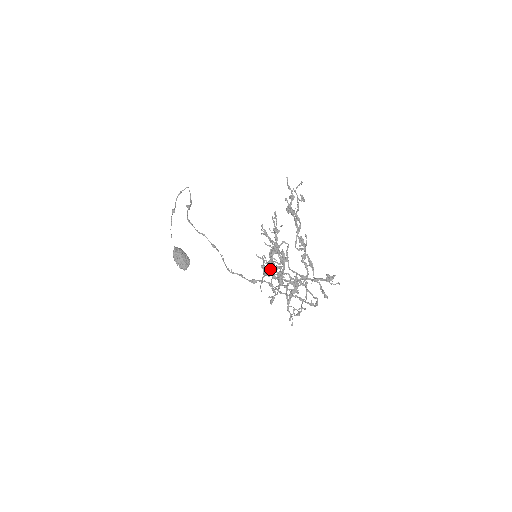
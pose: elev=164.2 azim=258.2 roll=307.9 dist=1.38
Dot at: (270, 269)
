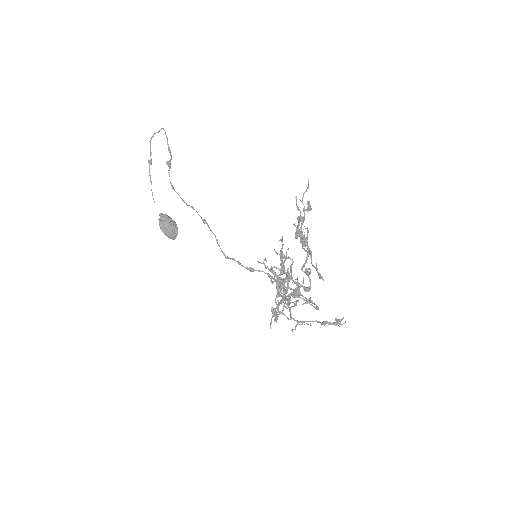
Dot at: (277, 300)
